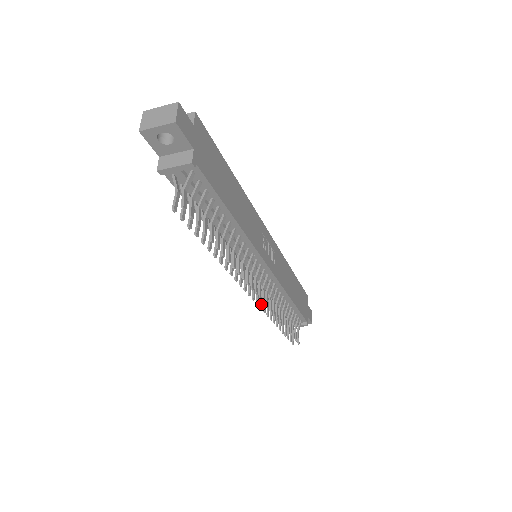
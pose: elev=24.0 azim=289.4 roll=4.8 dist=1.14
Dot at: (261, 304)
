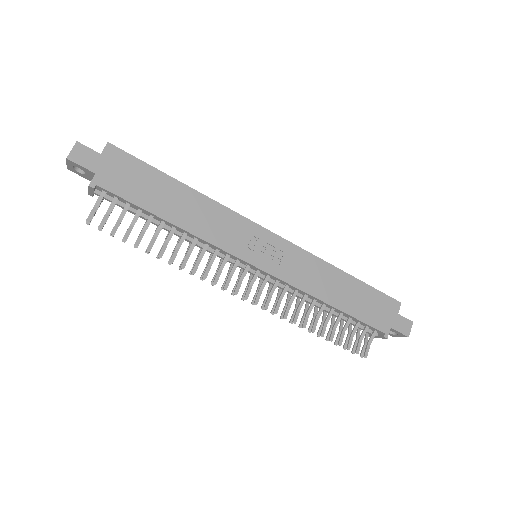
Dot at: (263, 305)
